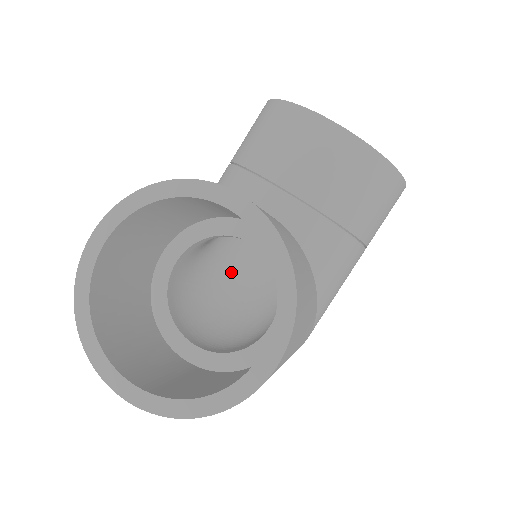
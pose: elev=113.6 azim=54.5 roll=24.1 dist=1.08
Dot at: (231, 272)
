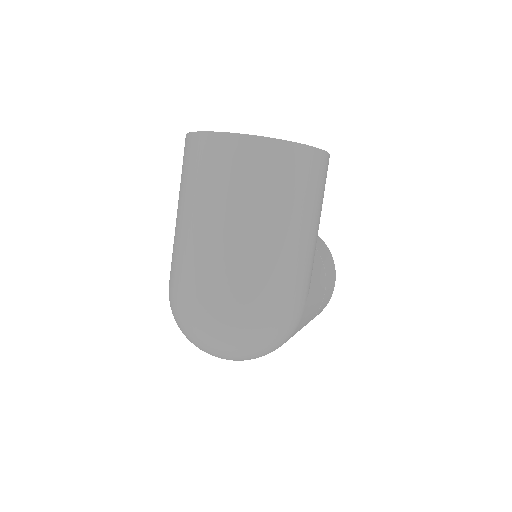
Dot at: occluded
